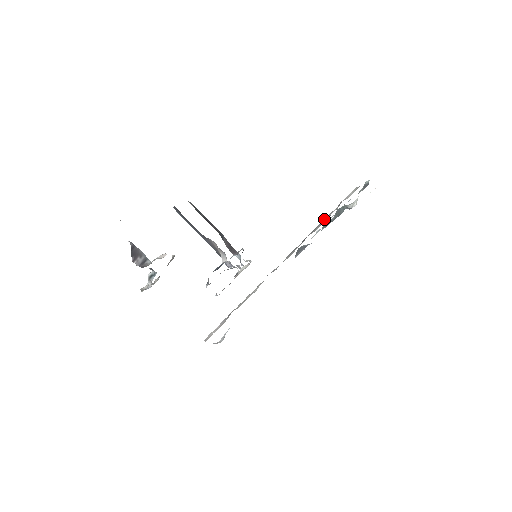
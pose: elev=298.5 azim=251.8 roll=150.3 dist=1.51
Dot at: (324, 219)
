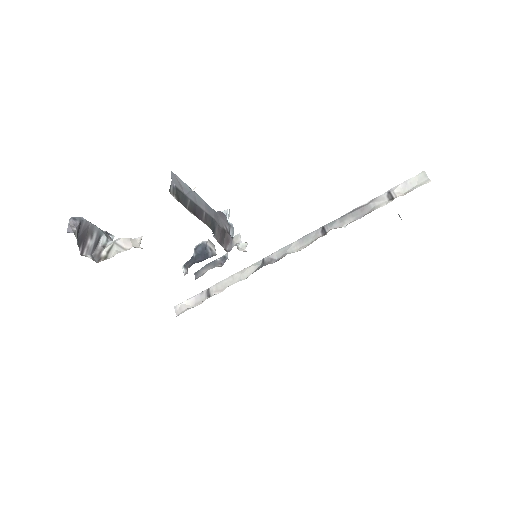
Dot at: (361, 208)
